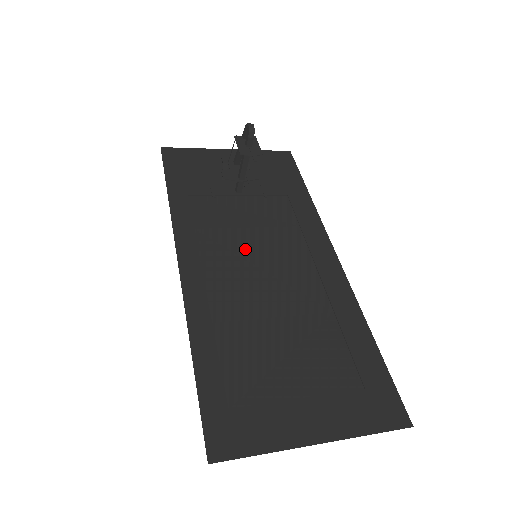
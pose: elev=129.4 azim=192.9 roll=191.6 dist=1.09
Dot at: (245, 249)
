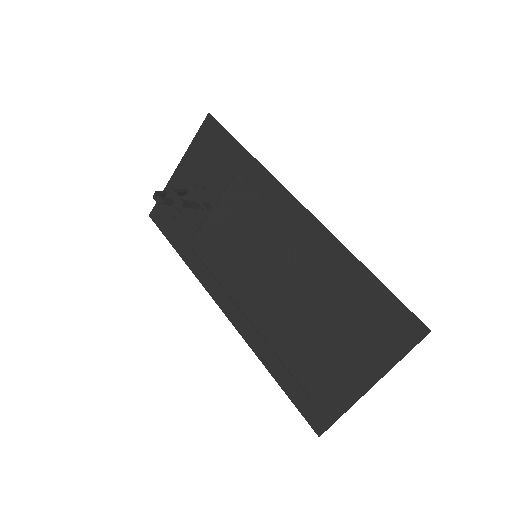
Dot at: (245, 261)
